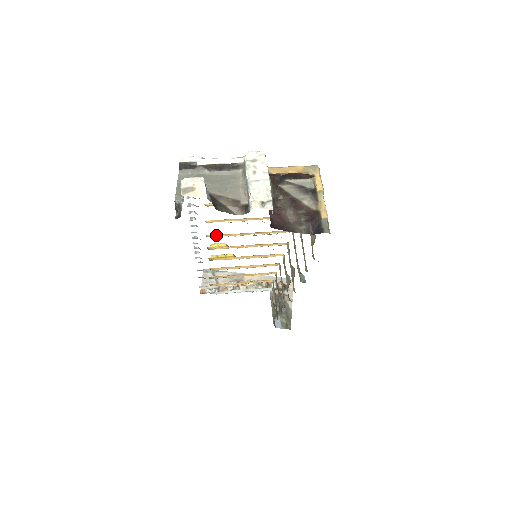
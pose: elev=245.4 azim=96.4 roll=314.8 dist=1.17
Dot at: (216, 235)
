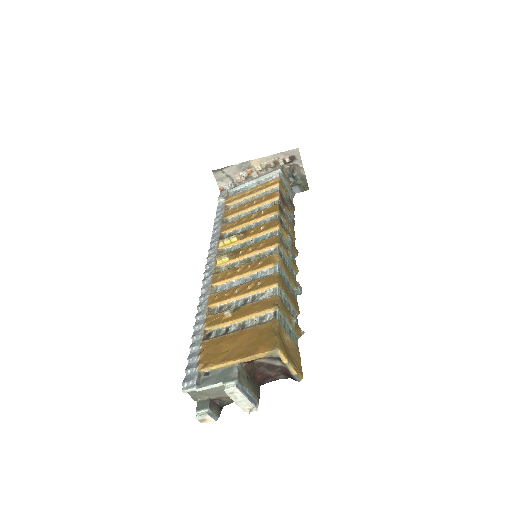
Dot at: (219, 283)
